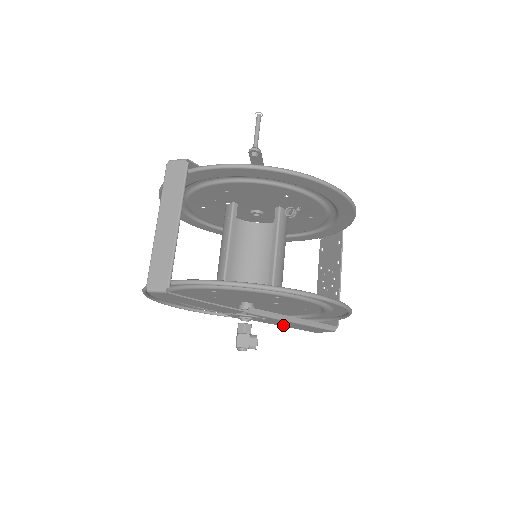
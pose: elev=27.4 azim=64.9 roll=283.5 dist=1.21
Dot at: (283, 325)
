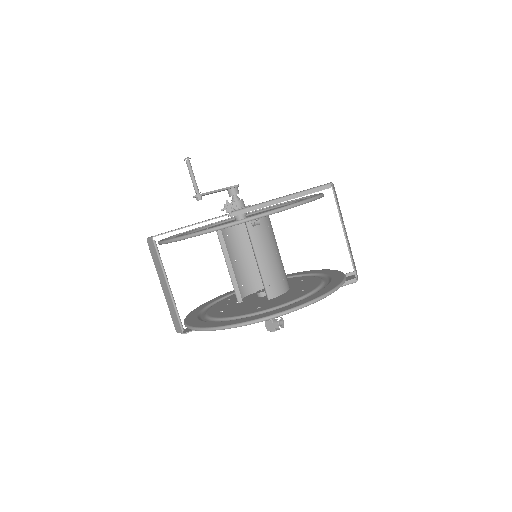
Dot at: occluded
